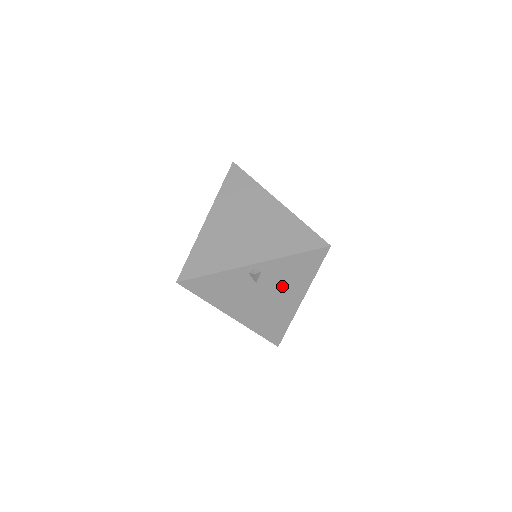
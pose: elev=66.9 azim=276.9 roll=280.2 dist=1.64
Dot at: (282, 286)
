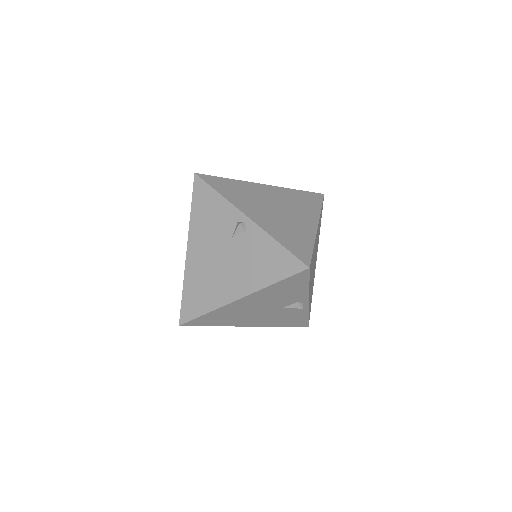
Dot at: (243, 264)
